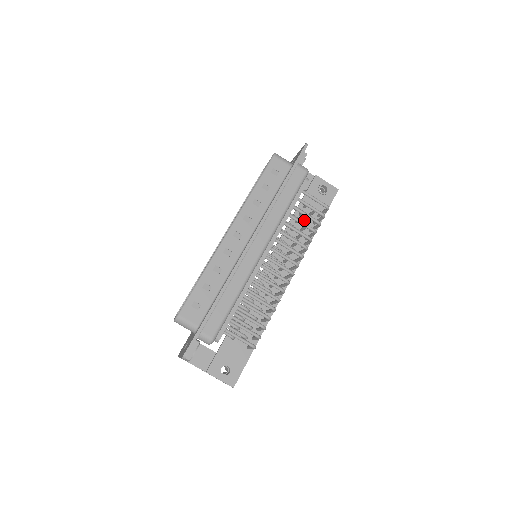
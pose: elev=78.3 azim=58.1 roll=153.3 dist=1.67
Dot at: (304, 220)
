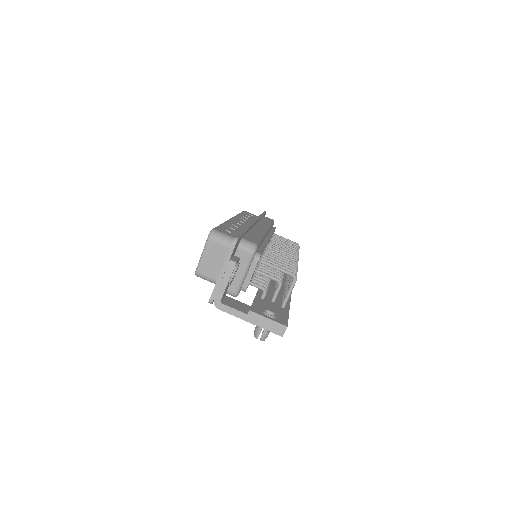
Dot at: occluded
